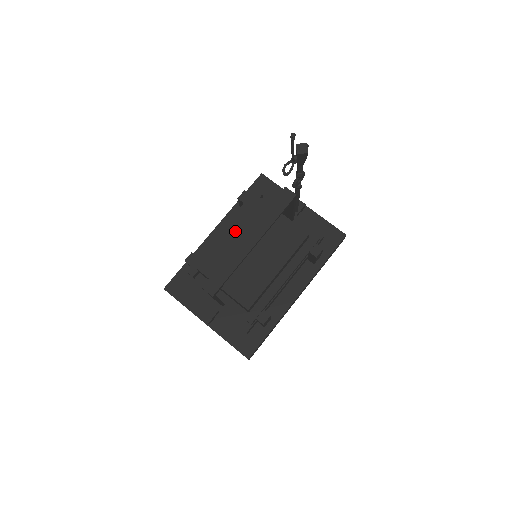
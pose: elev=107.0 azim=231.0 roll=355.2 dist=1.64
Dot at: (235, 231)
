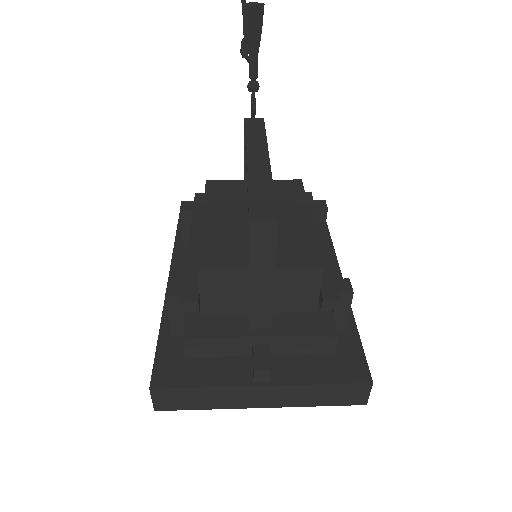
Dot at: (214, 214)
